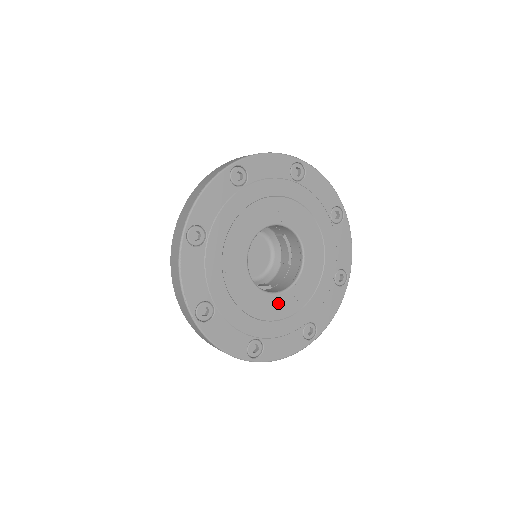
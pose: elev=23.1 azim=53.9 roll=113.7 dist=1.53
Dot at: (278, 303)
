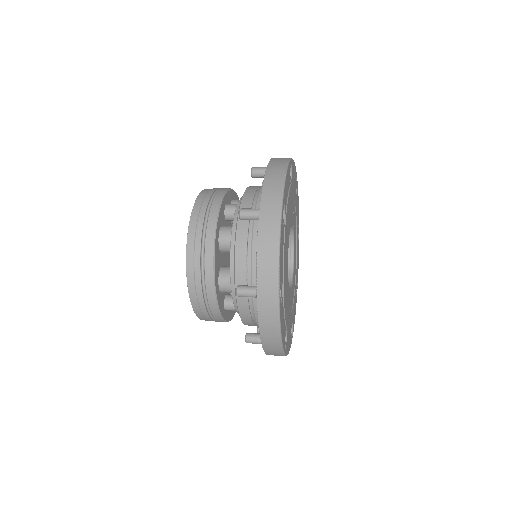
Dot at: occluded
